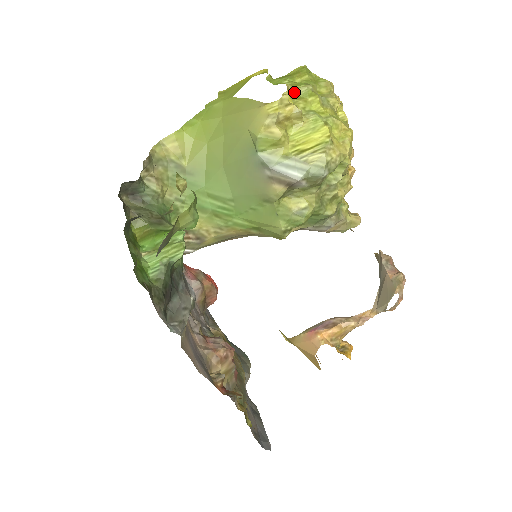
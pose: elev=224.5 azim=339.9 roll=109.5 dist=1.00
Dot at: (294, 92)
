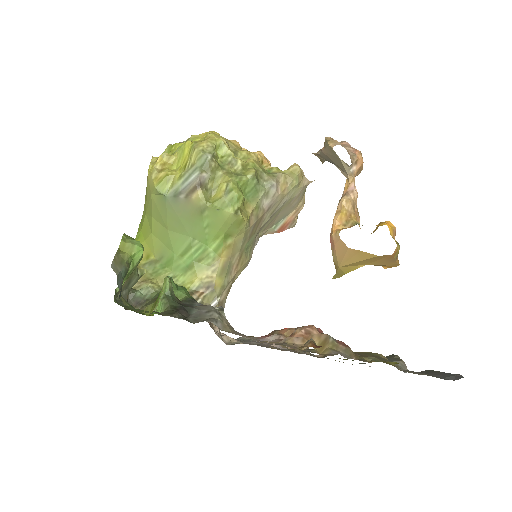
Dot at: occluded
